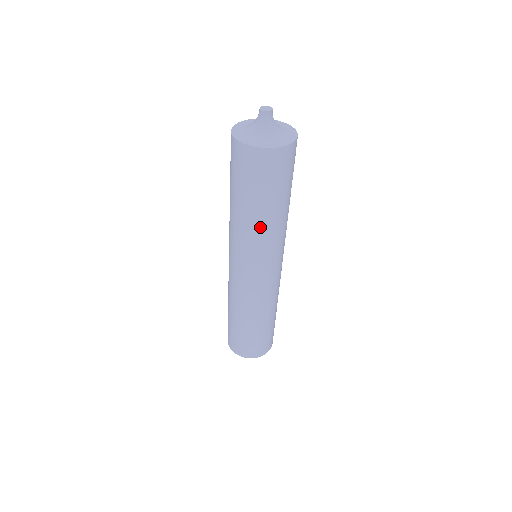
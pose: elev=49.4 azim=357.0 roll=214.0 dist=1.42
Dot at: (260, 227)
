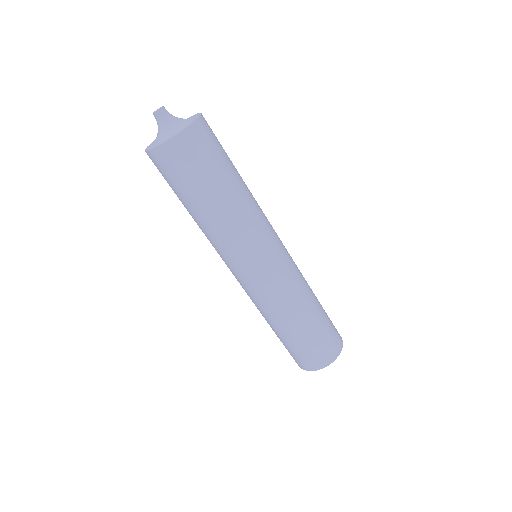
Dot at: (207, 226)
